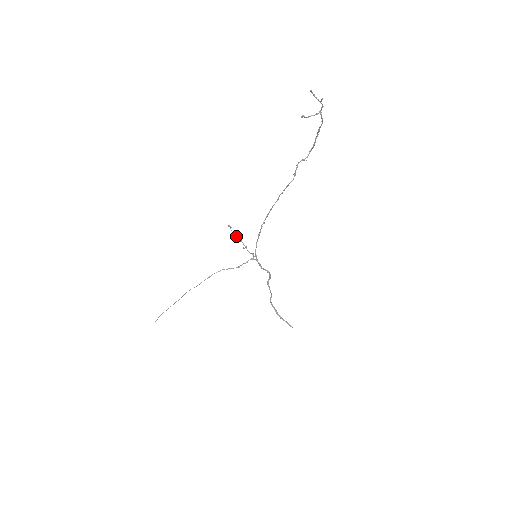
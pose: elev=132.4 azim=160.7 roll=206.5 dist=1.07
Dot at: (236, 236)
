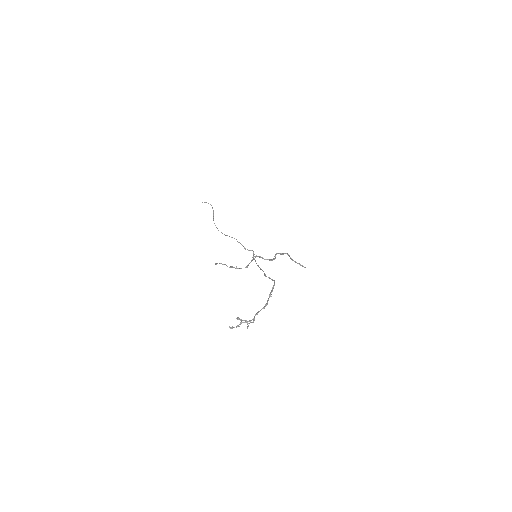
Dot at: (226, 265)
